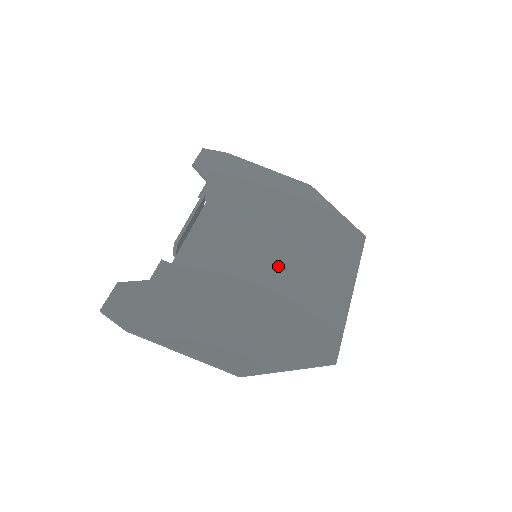
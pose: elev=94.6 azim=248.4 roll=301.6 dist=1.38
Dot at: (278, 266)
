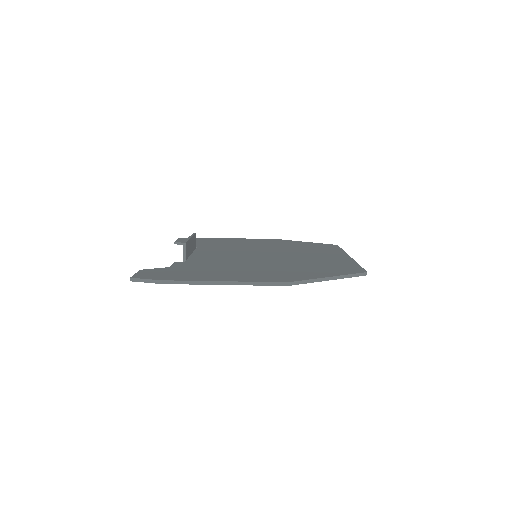
Dot at: (278, 255)
